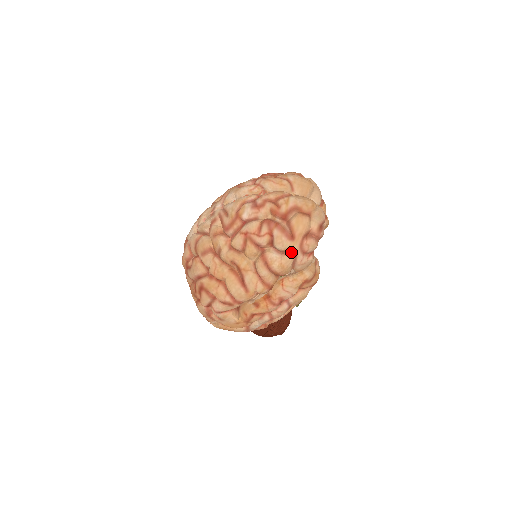
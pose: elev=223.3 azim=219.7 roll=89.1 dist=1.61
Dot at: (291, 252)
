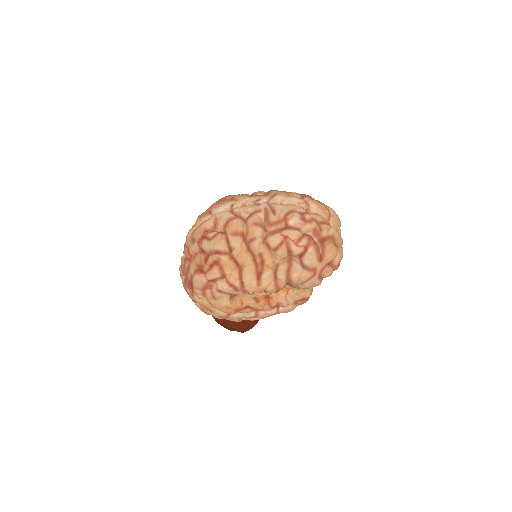
Dot at: (313, 271)
